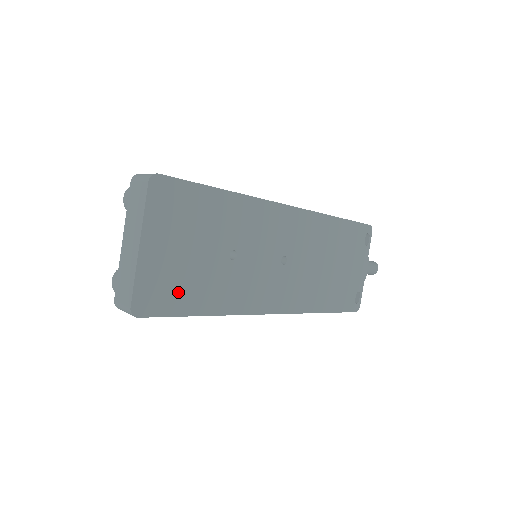
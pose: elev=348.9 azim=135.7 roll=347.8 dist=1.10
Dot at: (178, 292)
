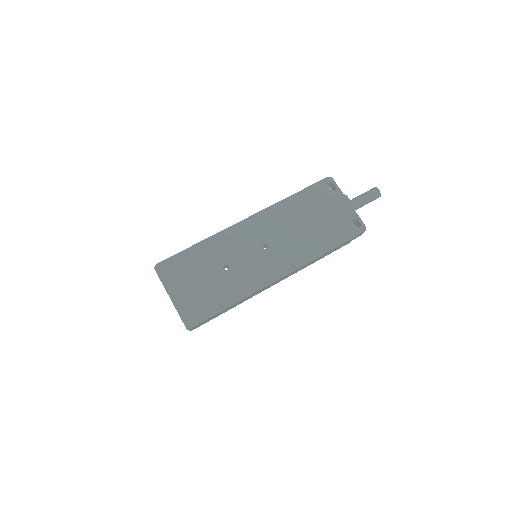
Dot at: (206, 304)
